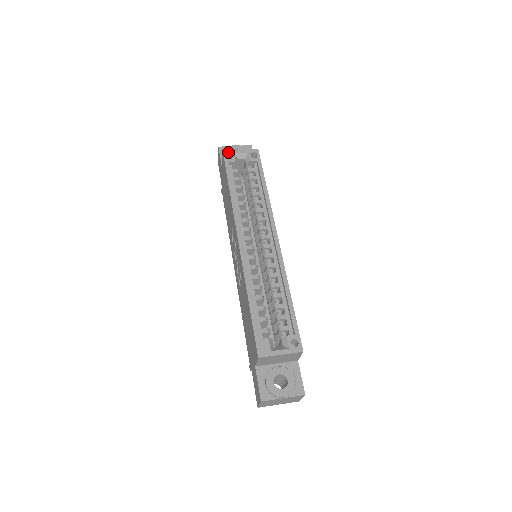
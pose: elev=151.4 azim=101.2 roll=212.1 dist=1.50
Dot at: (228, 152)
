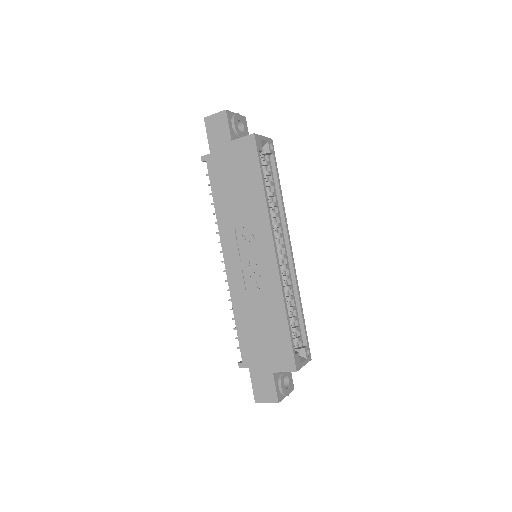
Dot at: (257, 136)
